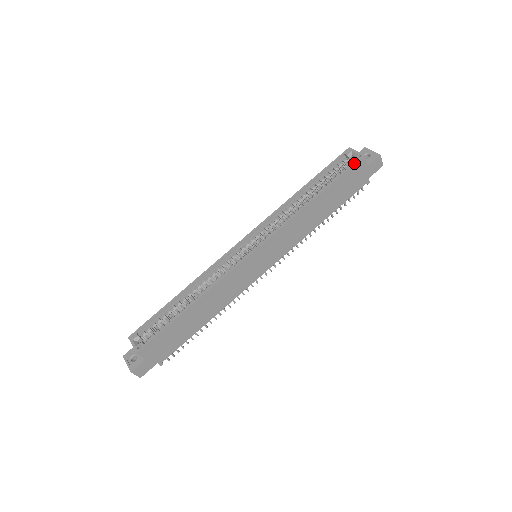
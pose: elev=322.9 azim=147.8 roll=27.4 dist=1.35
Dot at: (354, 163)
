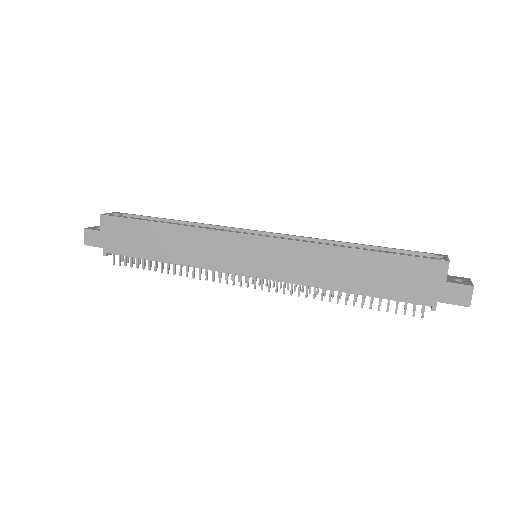
Dot at: occluded
